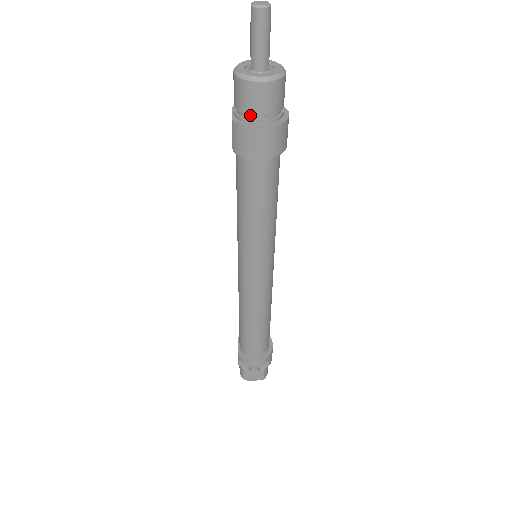
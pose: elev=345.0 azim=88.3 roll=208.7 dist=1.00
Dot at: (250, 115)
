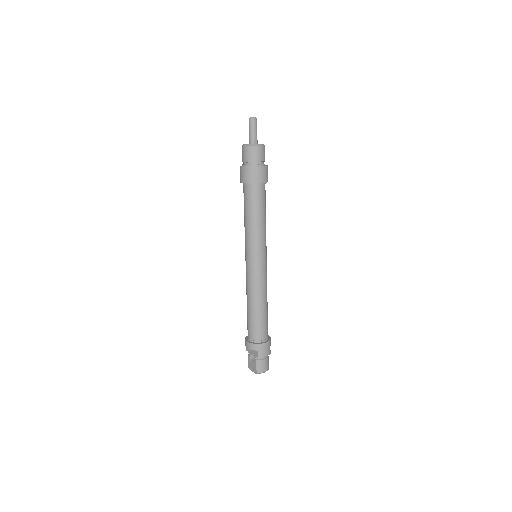
Dot at: (244, 162)
